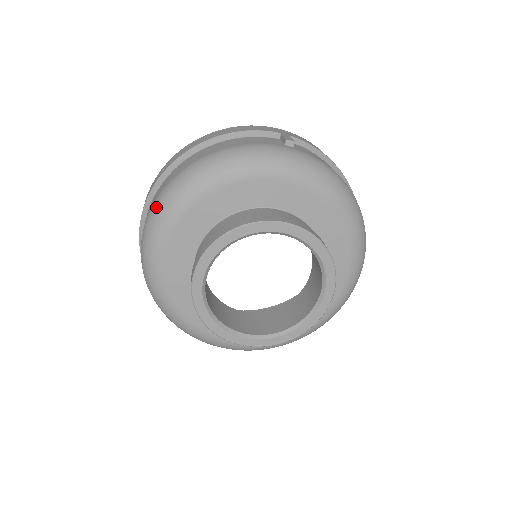
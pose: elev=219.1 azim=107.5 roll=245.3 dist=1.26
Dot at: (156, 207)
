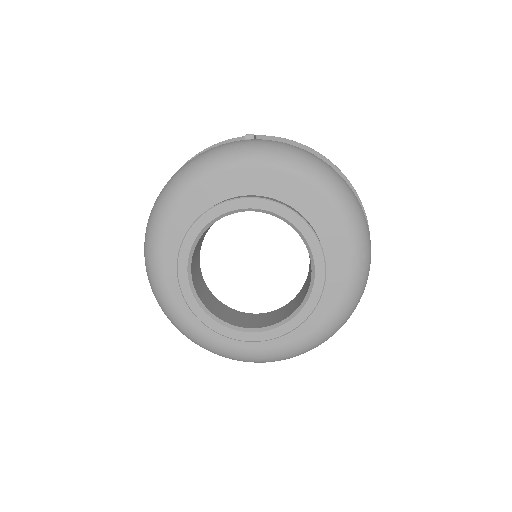
Dot at: (146, 230)
